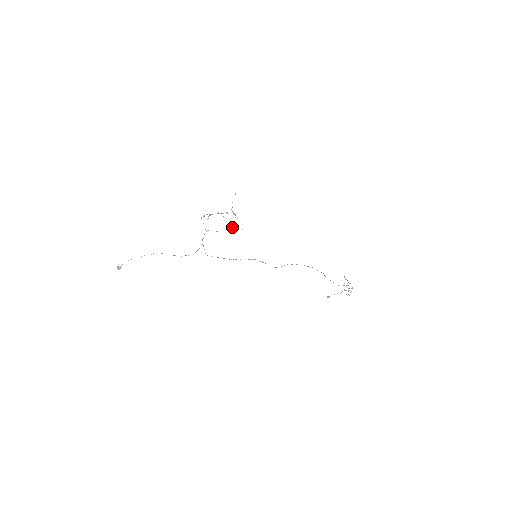
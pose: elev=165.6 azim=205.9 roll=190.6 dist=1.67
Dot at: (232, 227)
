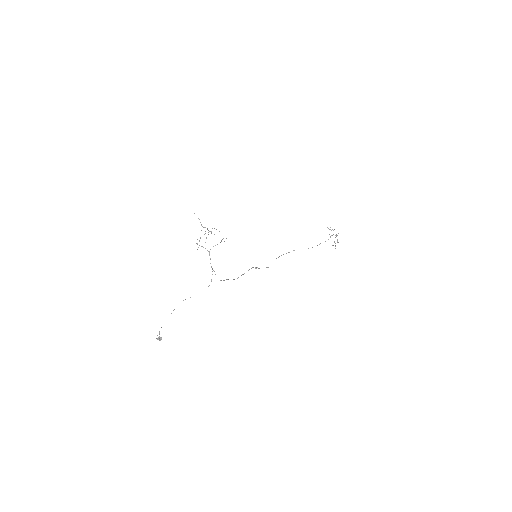
Dot at: occluded
